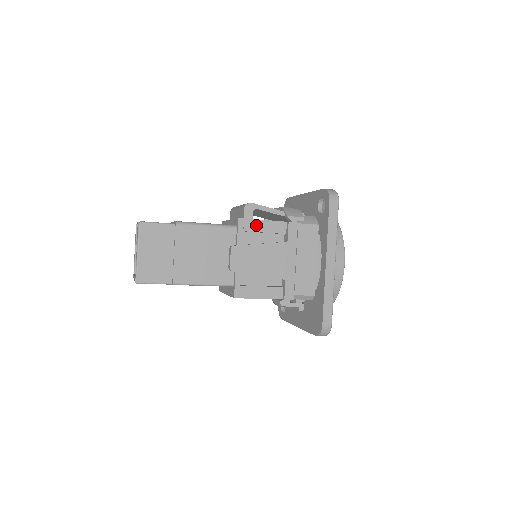
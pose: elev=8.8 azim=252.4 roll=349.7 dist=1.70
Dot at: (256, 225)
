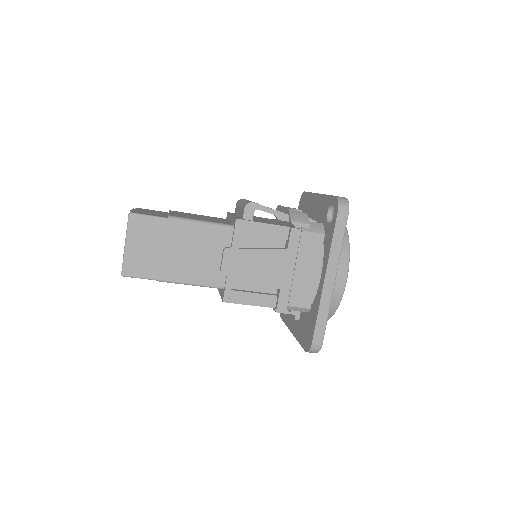
Dot at: (255, 228)
